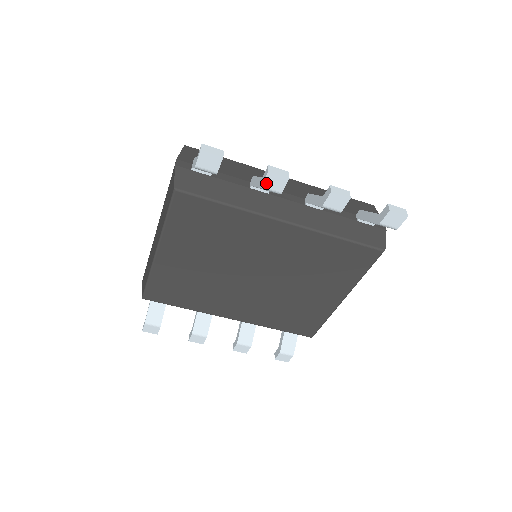
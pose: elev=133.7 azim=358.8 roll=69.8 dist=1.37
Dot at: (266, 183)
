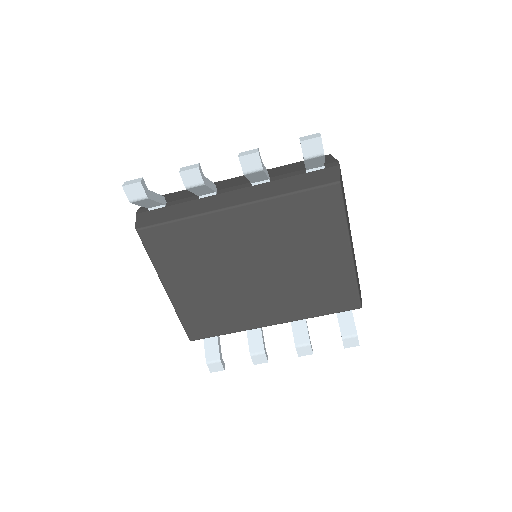
Dot at: (186, 182)
